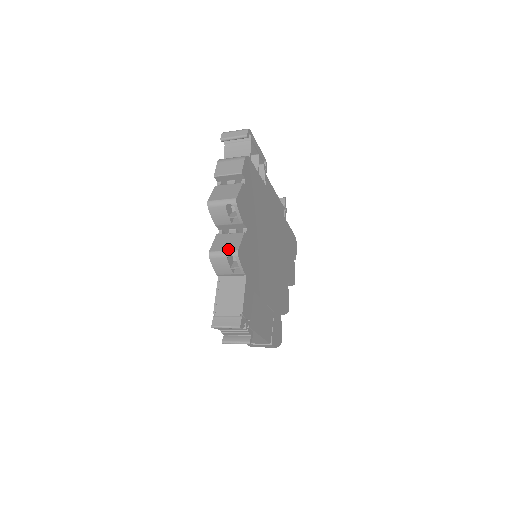
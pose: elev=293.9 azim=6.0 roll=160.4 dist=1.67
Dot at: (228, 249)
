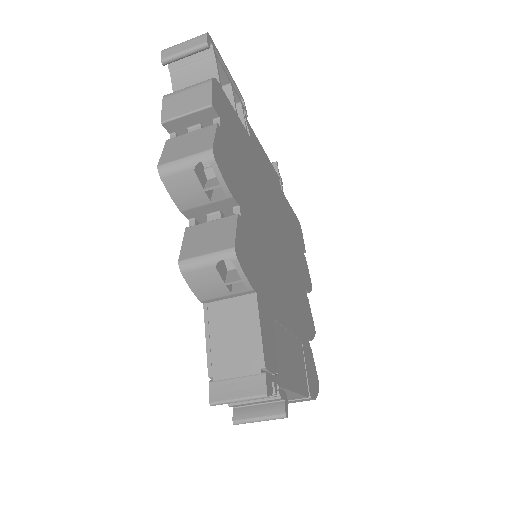
Dot at: (214, 249)
